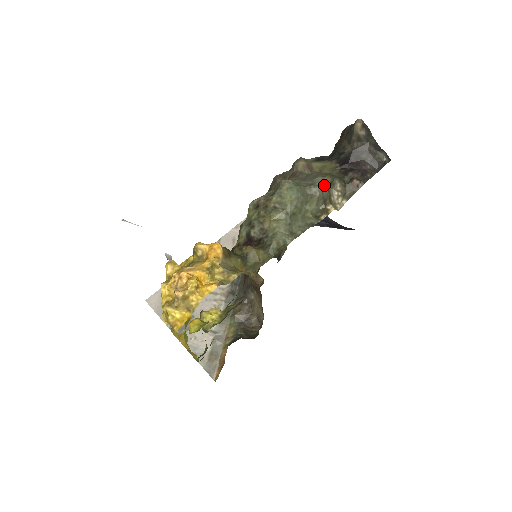
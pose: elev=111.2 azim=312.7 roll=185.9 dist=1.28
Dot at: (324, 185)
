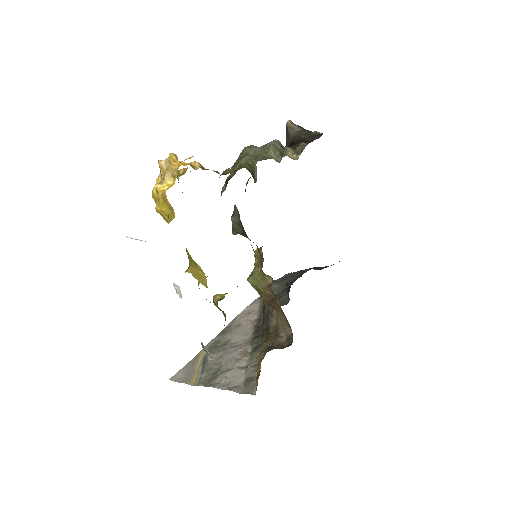
Dot at: (275, 142)
